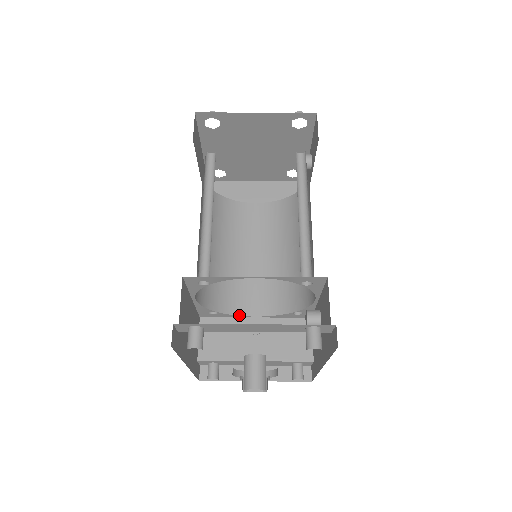
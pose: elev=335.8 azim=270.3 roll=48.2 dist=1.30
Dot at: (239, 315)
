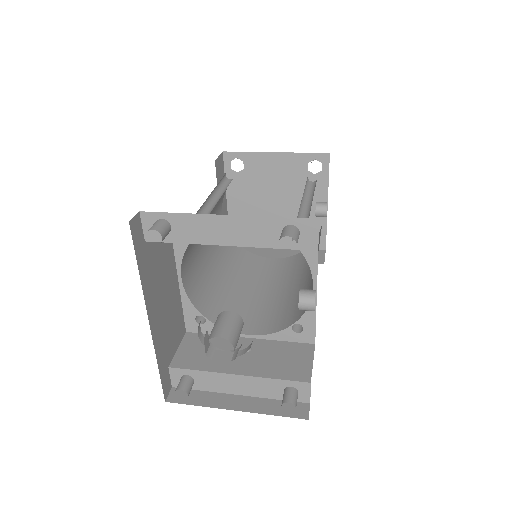
Dot at: occluded
